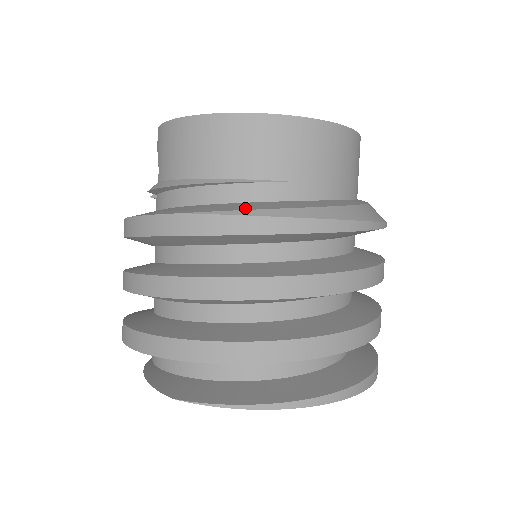
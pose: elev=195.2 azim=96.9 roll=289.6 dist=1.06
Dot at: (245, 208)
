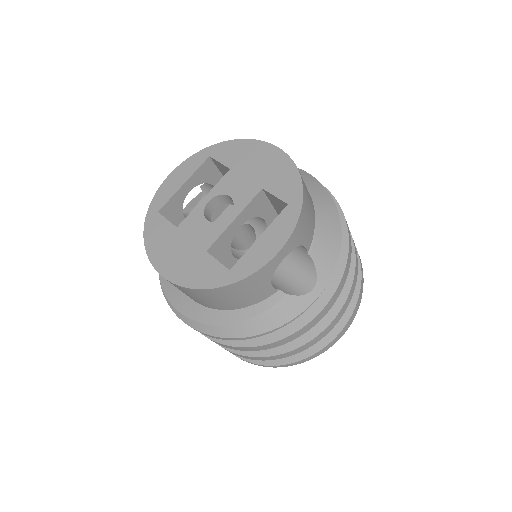
Dot at: (172, 300)
